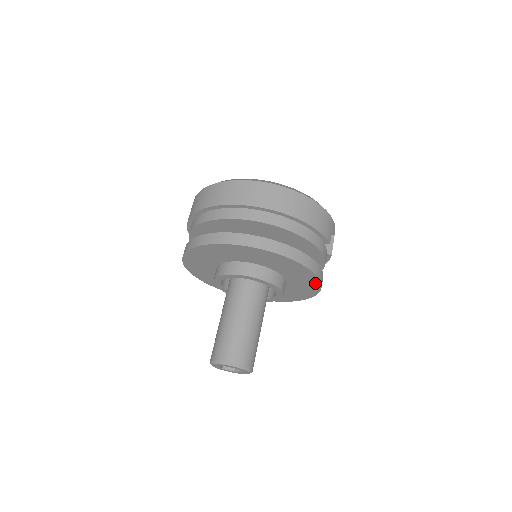
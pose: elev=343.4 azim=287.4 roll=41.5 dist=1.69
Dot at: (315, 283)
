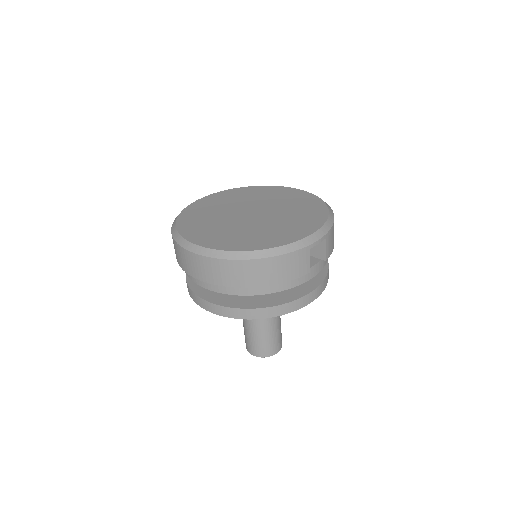
Dot at: occluded
